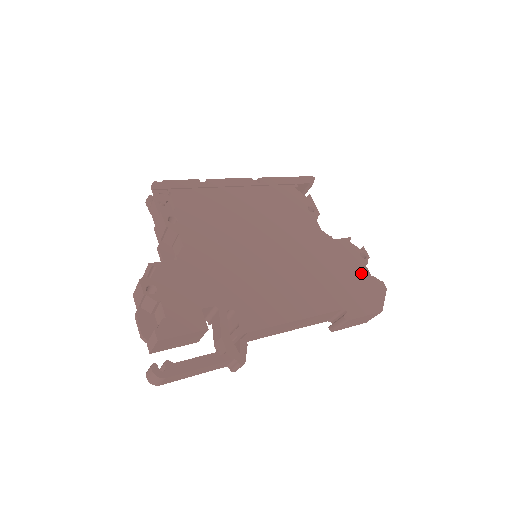
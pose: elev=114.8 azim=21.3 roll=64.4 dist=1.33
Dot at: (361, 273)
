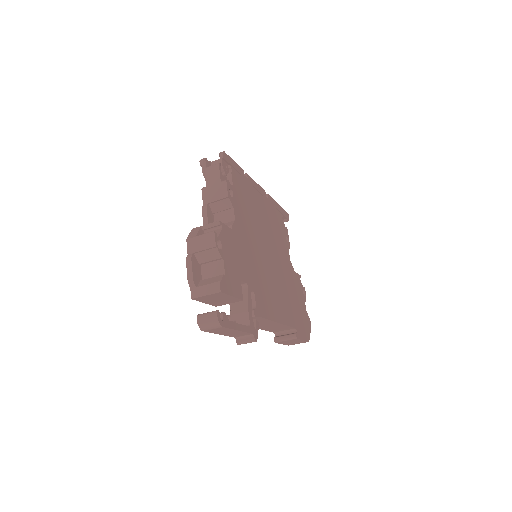
Dot at: (303, 306)
